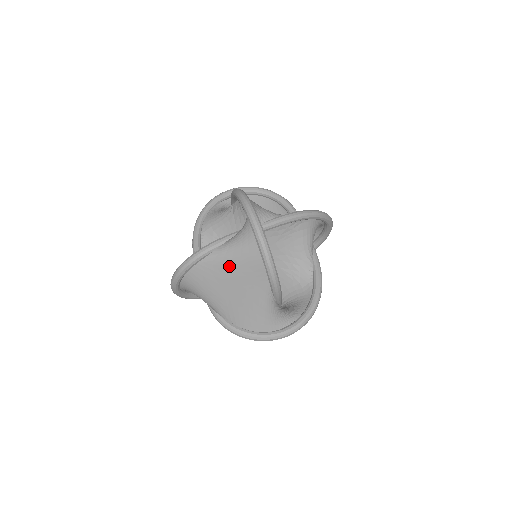
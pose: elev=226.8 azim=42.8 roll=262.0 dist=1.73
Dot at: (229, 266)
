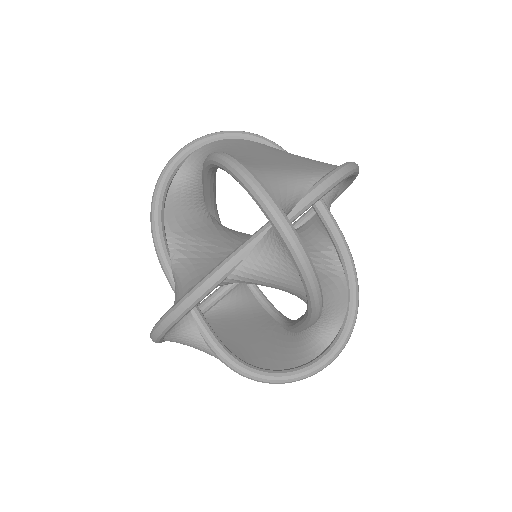
Dot at: (294, 156)
